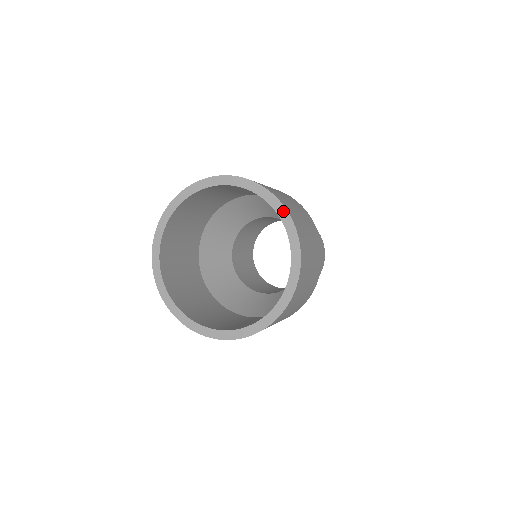
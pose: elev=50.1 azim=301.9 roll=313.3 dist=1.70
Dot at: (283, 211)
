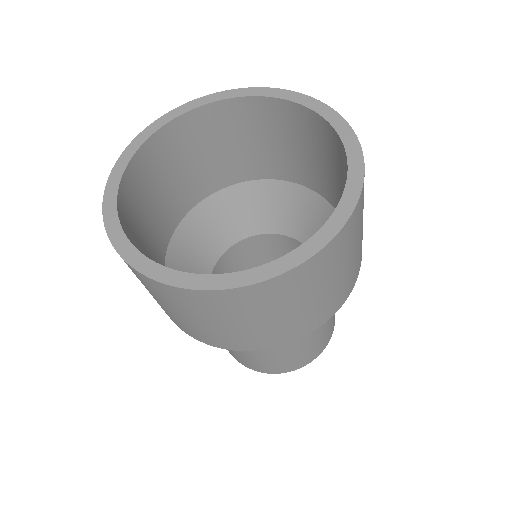
Dot at: (347, 130)
